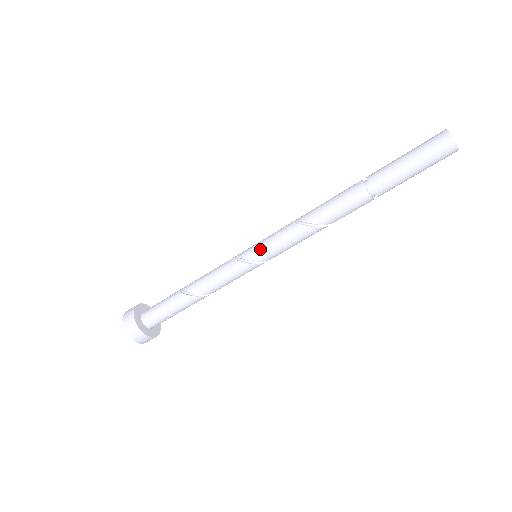
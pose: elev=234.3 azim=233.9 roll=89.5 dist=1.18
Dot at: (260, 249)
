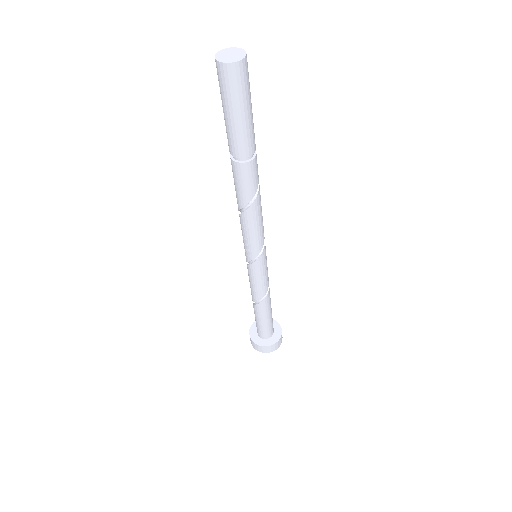
Dot at: occluded
